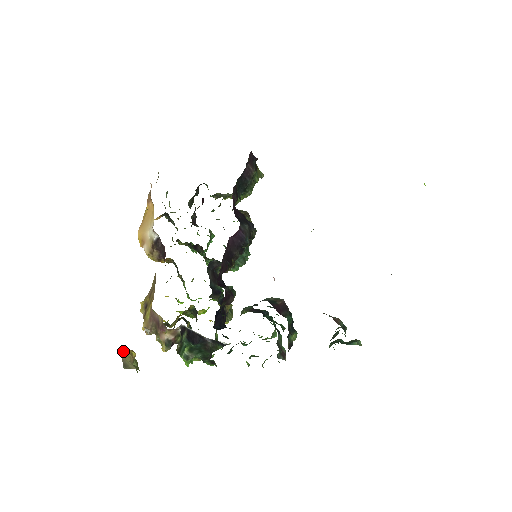
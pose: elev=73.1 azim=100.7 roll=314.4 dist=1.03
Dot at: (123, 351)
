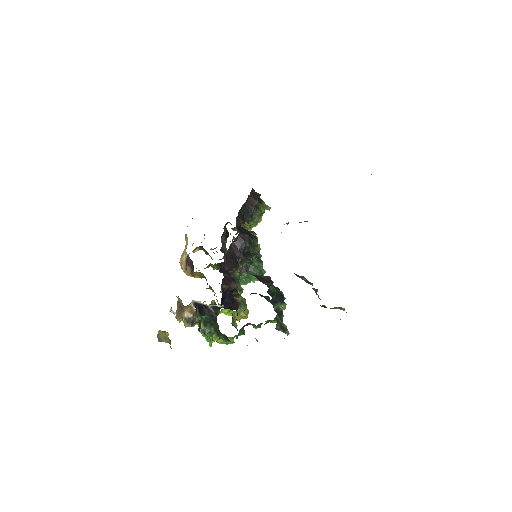
Dot at: (159, 330)
